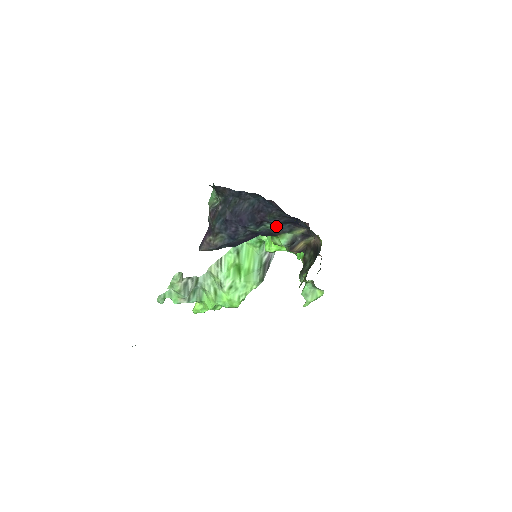
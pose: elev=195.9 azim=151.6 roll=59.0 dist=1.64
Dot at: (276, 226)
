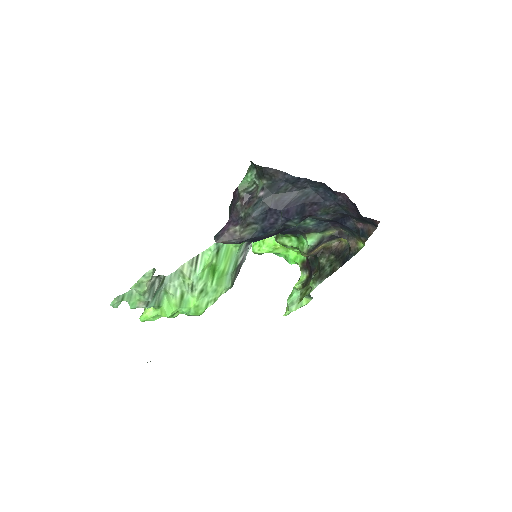
Dot at: (314, 223)
